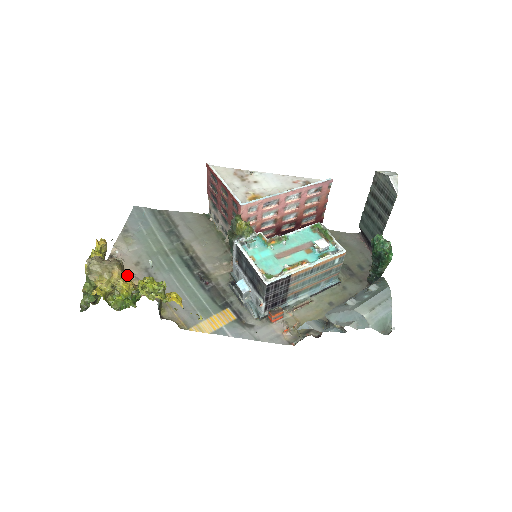
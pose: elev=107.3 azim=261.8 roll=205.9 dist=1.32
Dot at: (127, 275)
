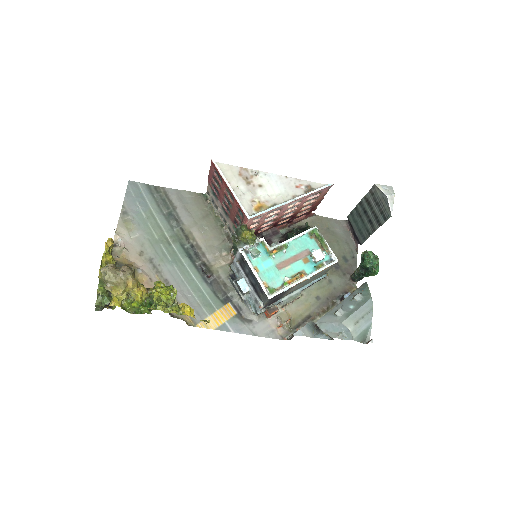
Dot at: occluded
